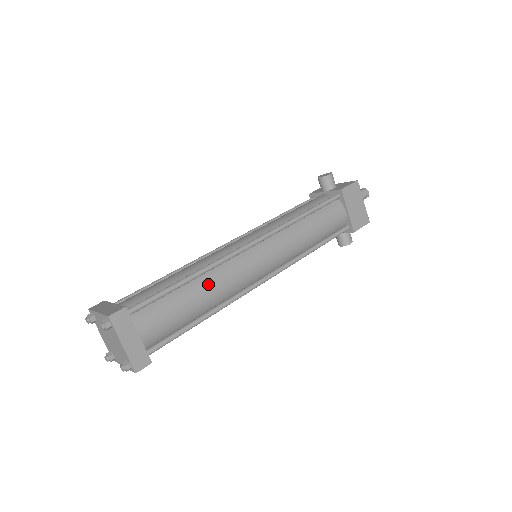
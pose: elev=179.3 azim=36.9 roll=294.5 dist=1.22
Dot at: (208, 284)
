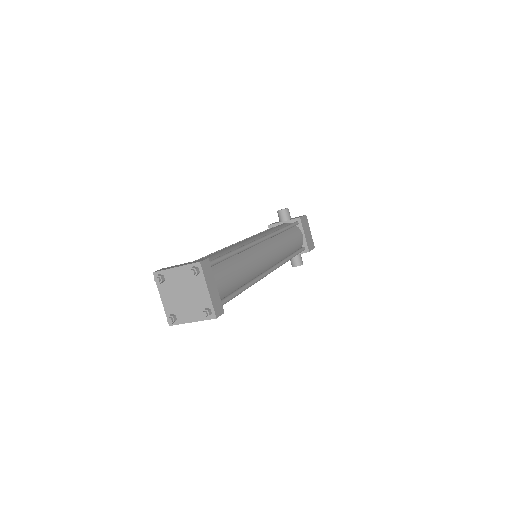
Dot at: (245, 260)
